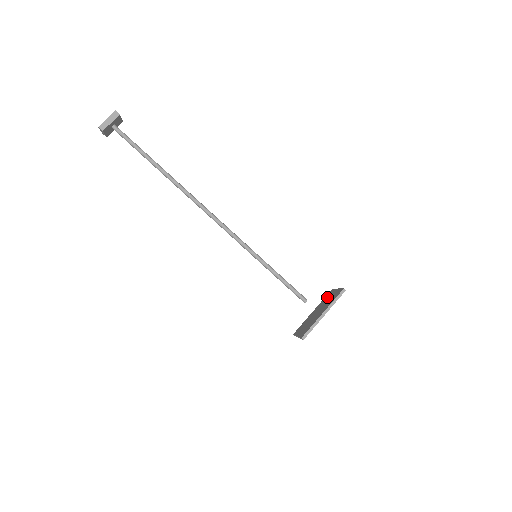
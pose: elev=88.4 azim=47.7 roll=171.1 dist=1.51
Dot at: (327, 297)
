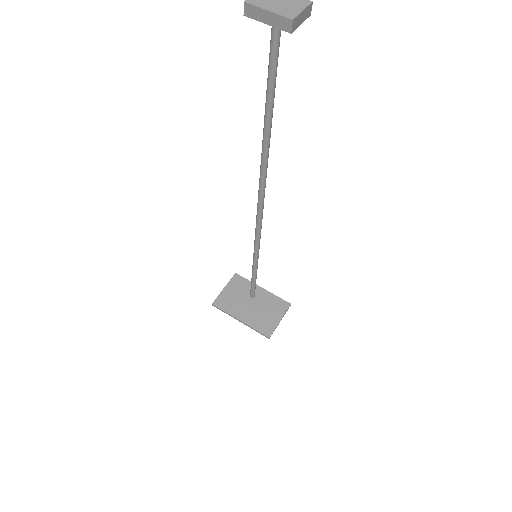
Dot at: (275, 305)
